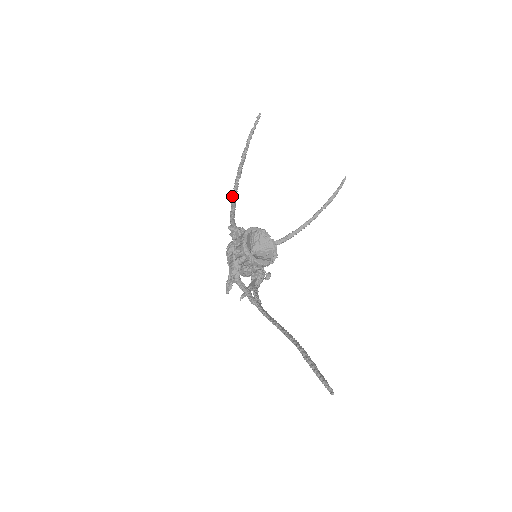
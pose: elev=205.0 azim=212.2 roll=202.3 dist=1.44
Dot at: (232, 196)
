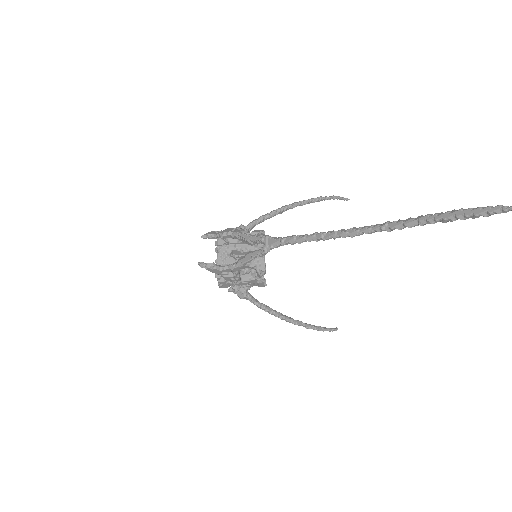
Dot at: (281, 207)
